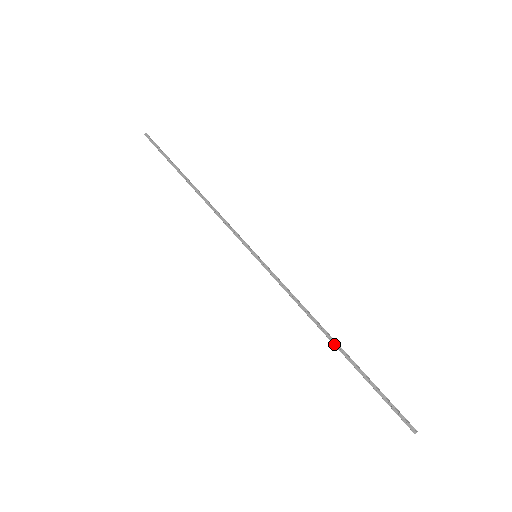
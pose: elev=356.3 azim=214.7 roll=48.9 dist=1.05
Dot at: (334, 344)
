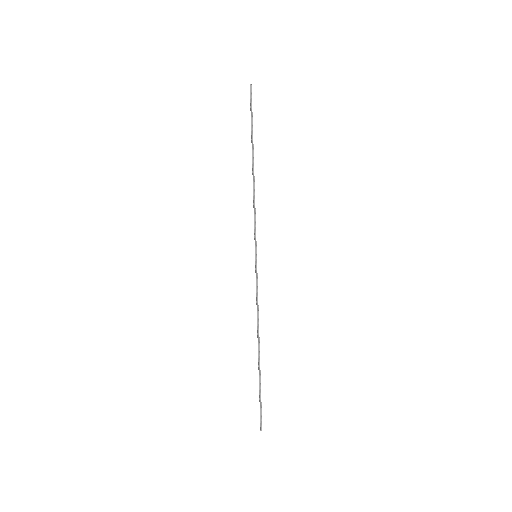
Dot at: (258, 351)
